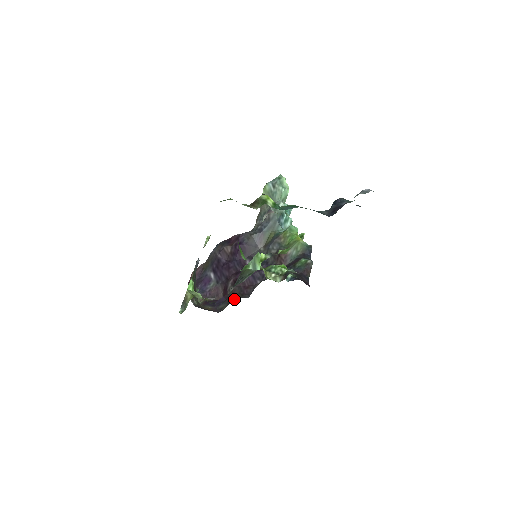
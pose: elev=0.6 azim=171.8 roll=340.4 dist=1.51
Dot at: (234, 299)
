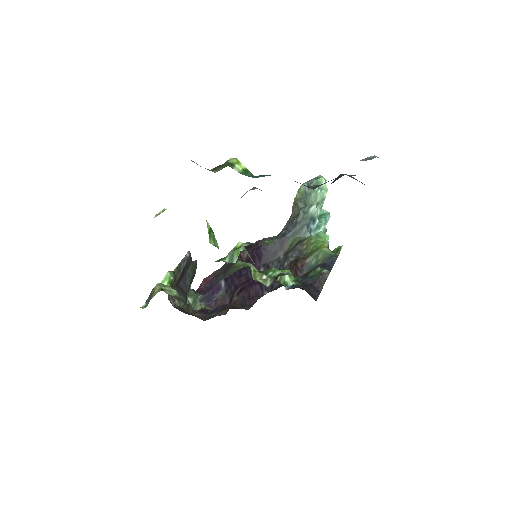
Dot at: (228, 308)
